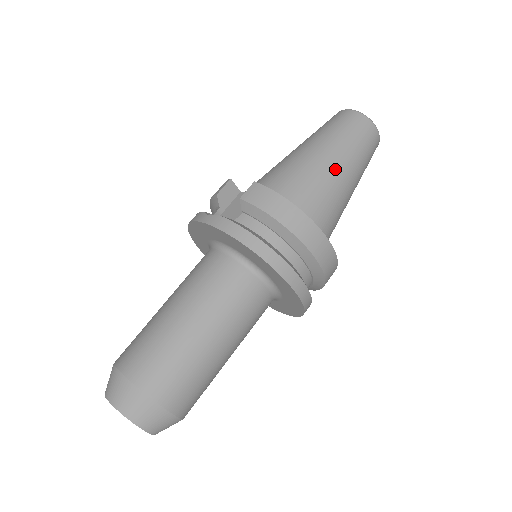
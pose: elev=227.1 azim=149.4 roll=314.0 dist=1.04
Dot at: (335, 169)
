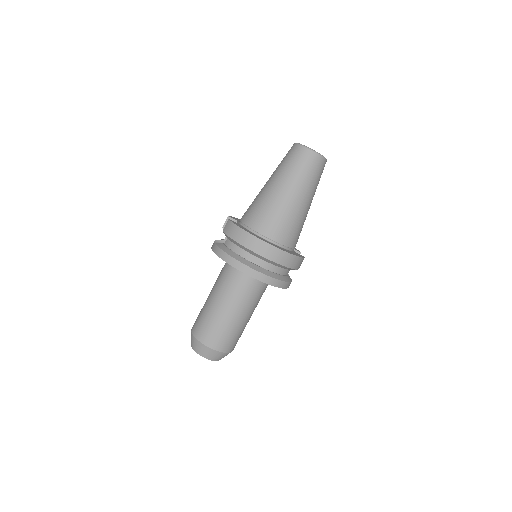
Dot at: (279, 193)
